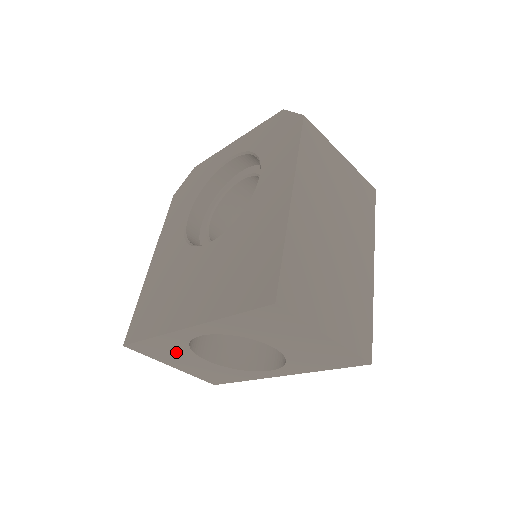
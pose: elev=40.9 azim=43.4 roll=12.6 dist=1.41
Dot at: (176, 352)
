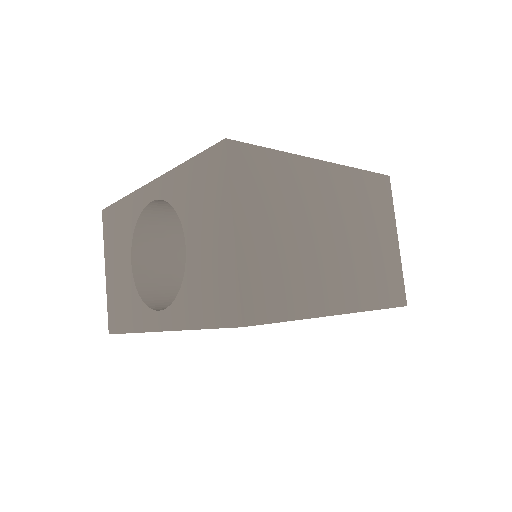
Dot at: (123, 236)
